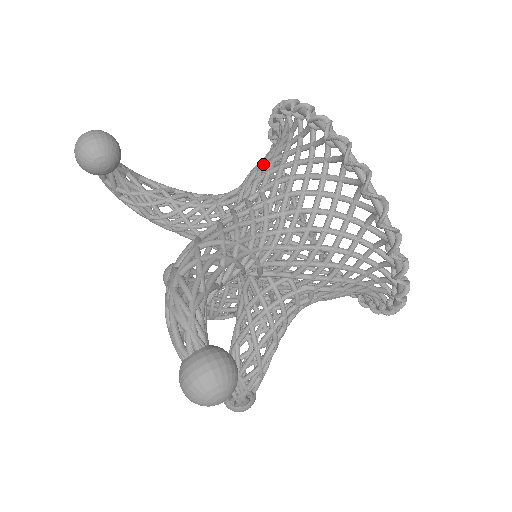
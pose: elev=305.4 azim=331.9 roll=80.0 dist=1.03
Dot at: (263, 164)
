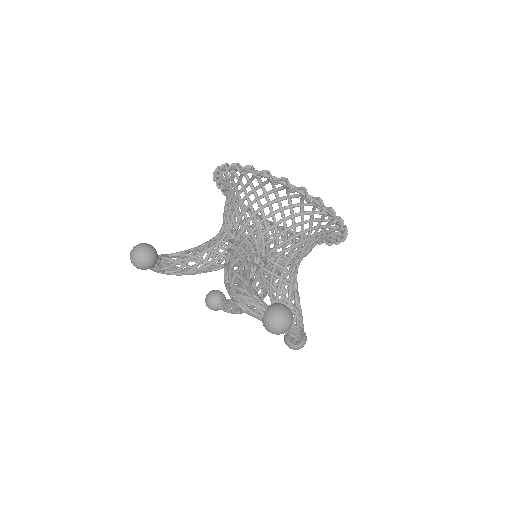
Dot at: (229, 206)
